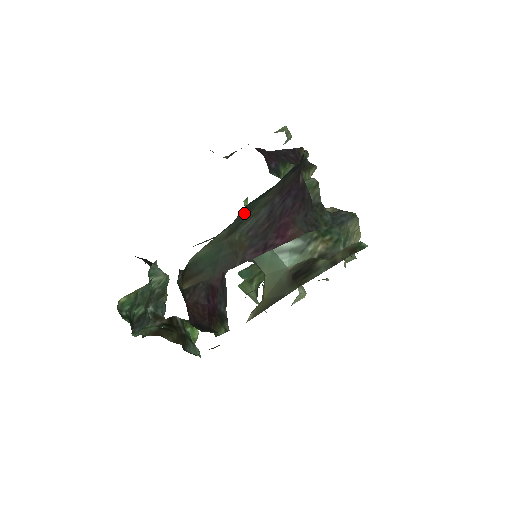
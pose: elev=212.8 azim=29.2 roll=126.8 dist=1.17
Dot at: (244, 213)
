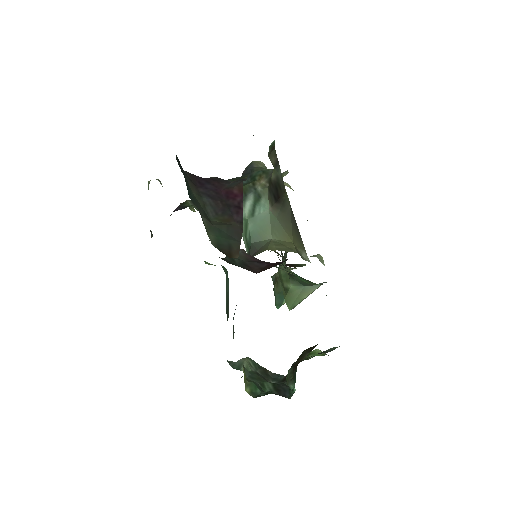
Dot at: (196, 205)
